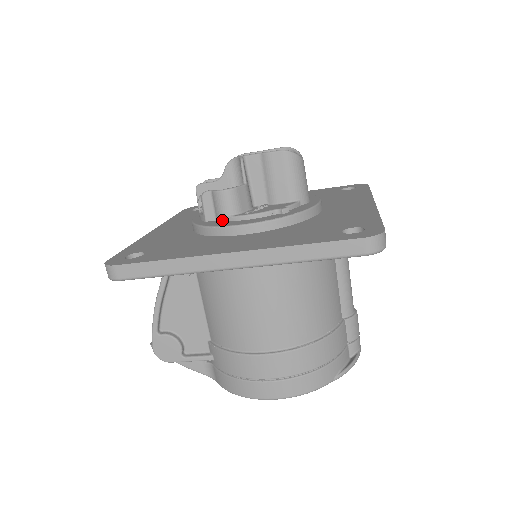
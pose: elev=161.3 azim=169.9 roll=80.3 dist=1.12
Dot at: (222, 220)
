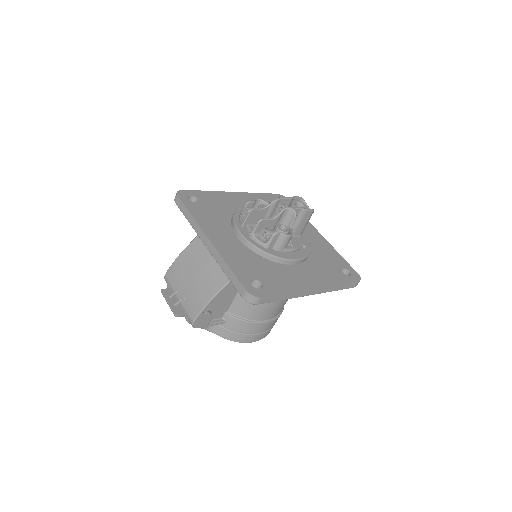
Dot at: (279, 250)
